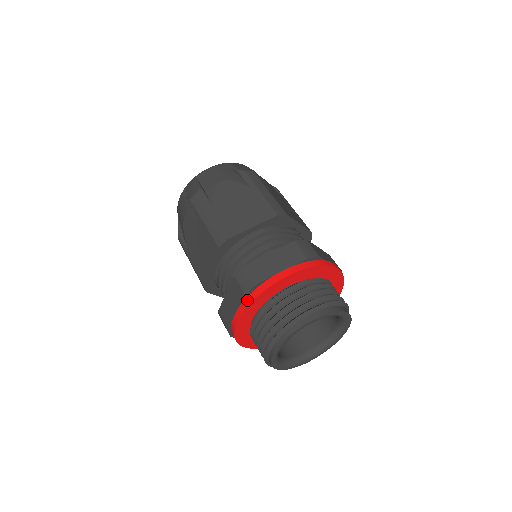
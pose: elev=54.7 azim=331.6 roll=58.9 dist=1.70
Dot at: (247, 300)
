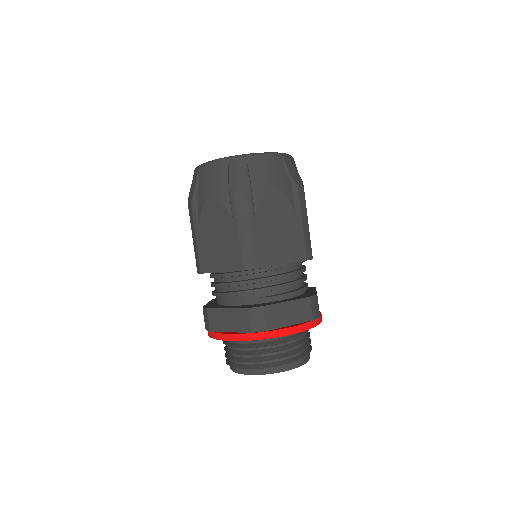
Dot at: (208, 332)
